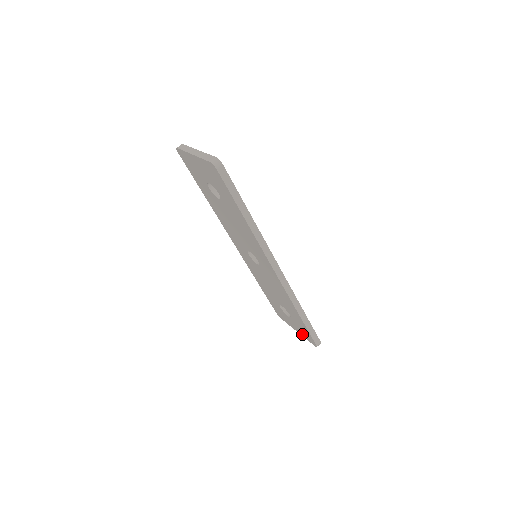
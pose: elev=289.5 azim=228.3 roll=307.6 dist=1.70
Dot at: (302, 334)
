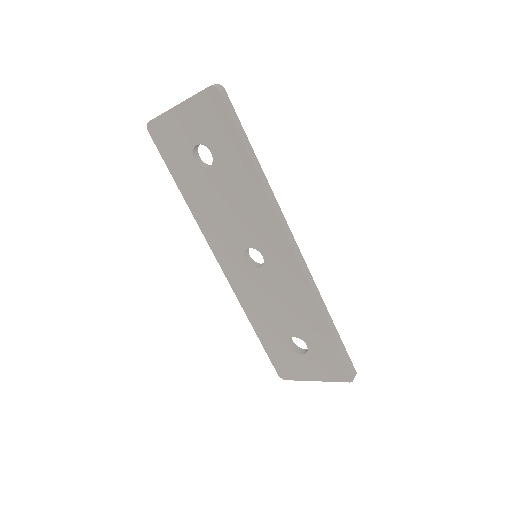
Dot at: (326, 376)
